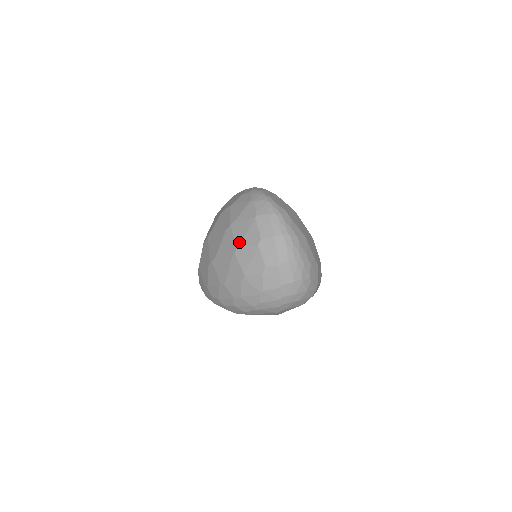
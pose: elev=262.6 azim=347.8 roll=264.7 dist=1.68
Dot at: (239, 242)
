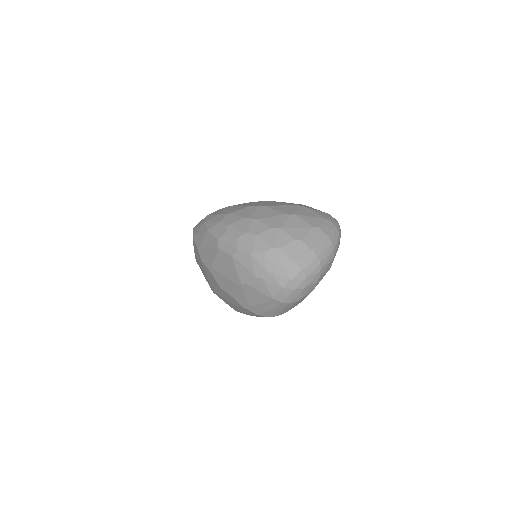
Dot at: (300, 214)
